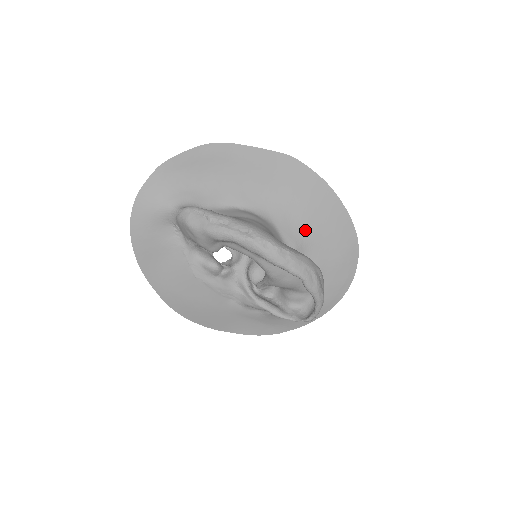
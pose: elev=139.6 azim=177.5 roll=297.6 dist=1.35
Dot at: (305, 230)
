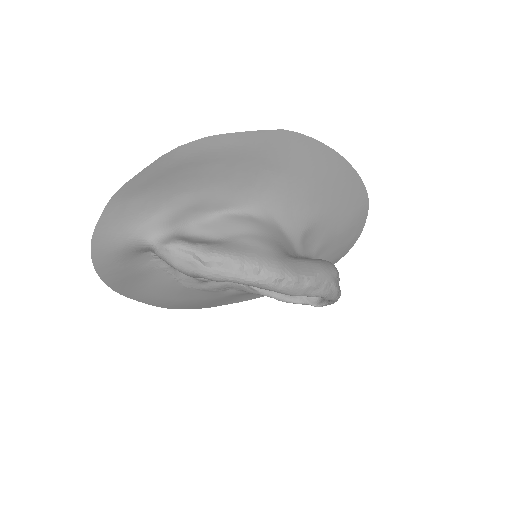
Dot at: (310, 211)
